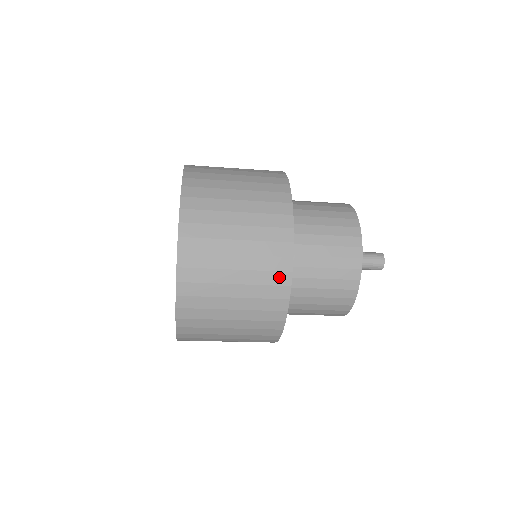
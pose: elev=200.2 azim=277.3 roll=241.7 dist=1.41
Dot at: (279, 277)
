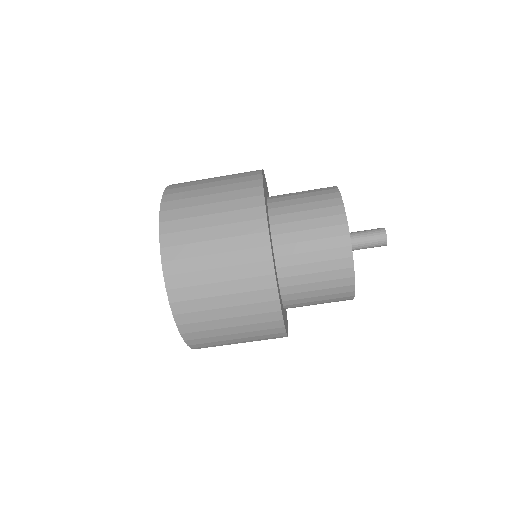
Dot at: (261, 267)
